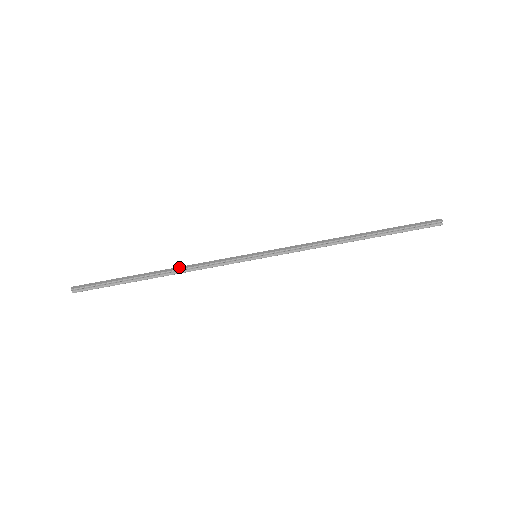
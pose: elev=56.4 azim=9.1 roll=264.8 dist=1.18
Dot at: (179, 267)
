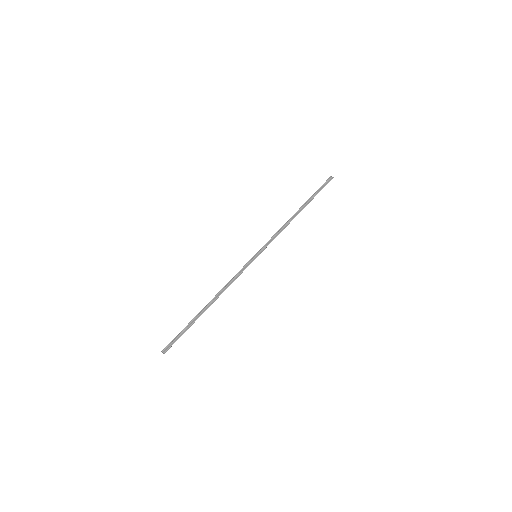
Dot at: (218, 292)
